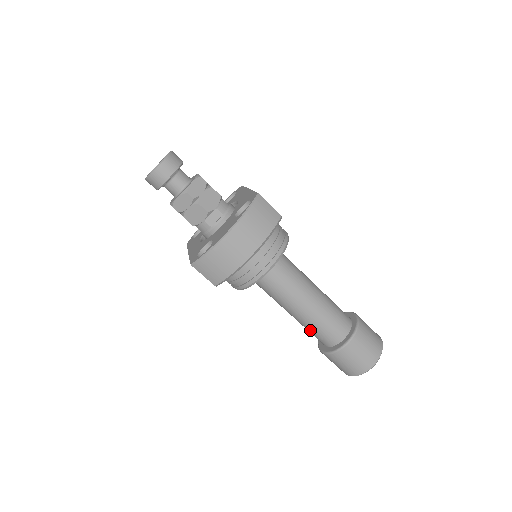
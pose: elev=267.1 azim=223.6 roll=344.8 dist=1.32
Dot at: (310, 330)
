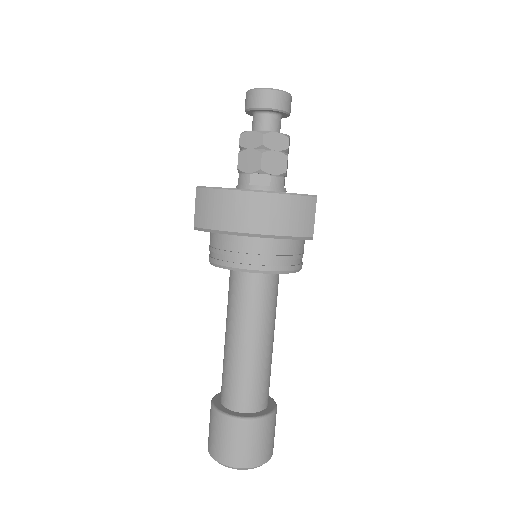
Dot at: (224, 370)
